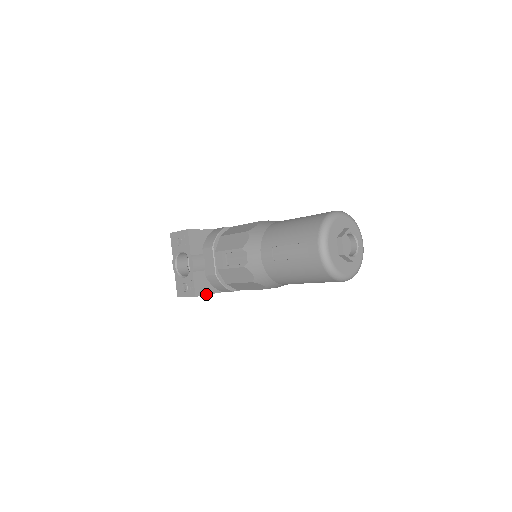
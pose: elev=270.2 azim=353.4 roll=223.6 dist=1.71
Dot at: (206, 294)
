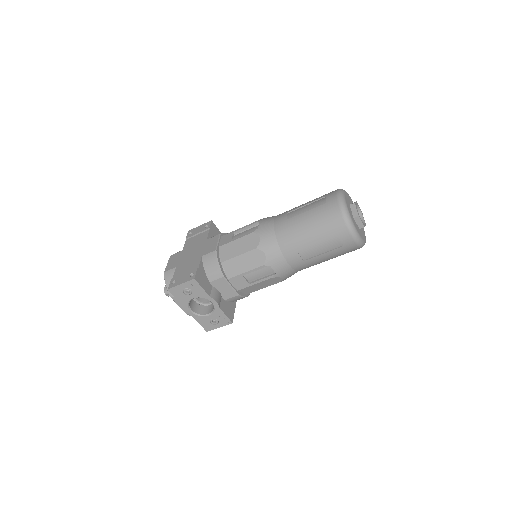
Dot at: occluded
